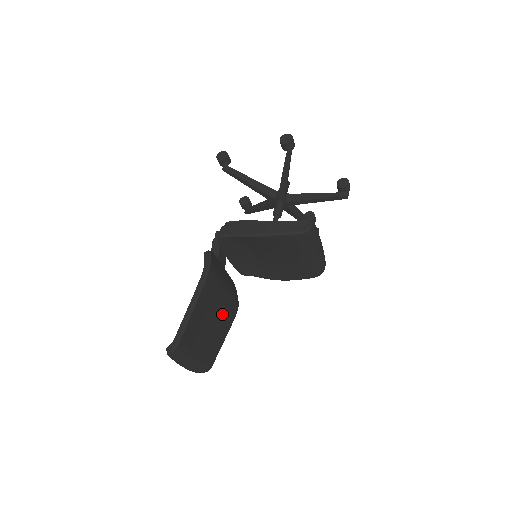
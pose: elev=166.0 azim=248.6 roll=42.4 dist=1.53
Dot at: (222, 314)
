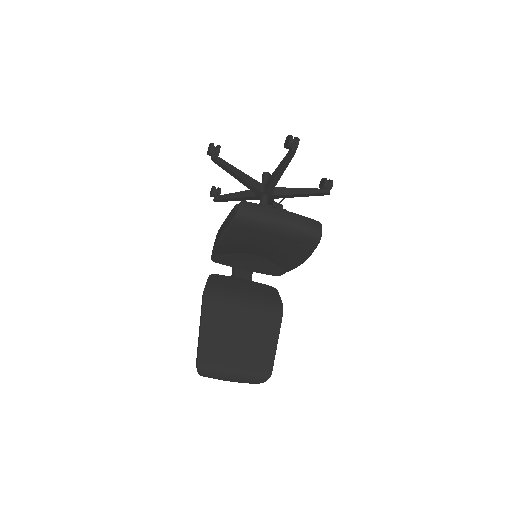
Dot at: (254, 322)
